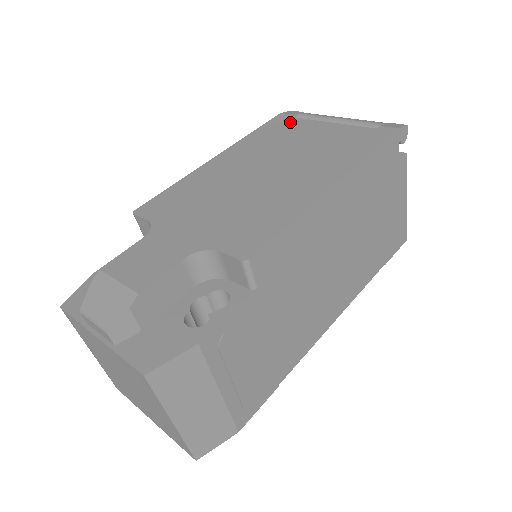
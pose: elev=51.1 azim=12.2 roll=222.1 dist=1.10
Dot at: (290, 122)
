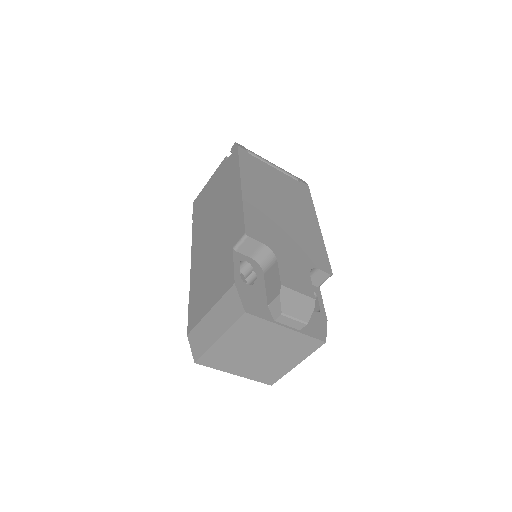
Dot at: (253, 159)
